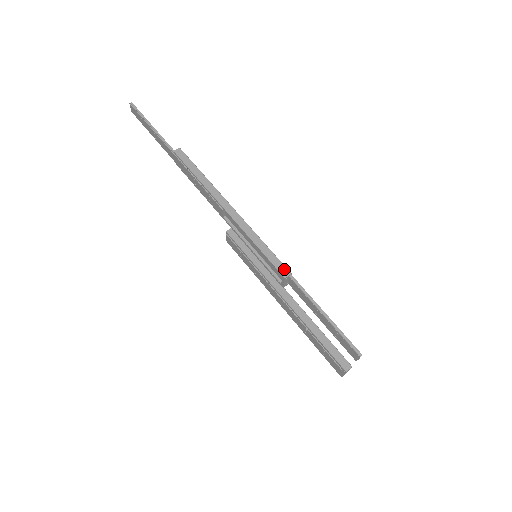
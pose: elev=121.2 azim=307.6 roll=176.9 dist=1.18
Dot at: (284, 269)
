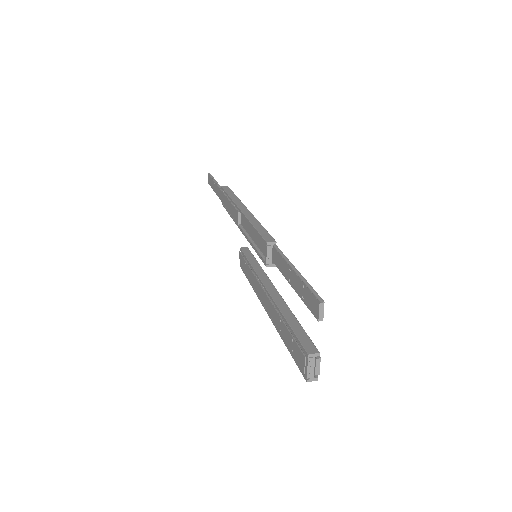
Dot at: (270, 238)
